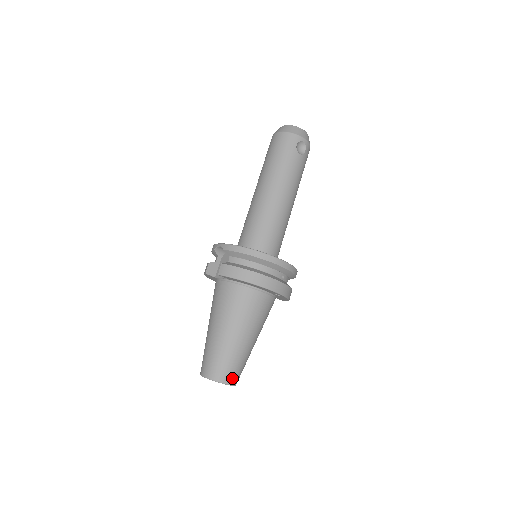
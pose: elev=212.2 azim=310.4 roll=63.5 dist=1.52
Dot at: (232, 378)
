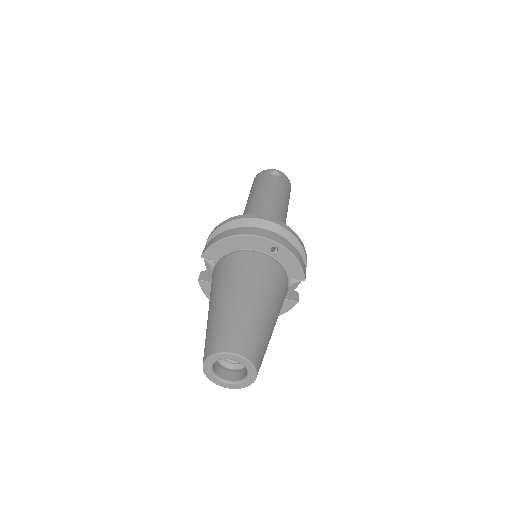
Dot at: (239, 345)
